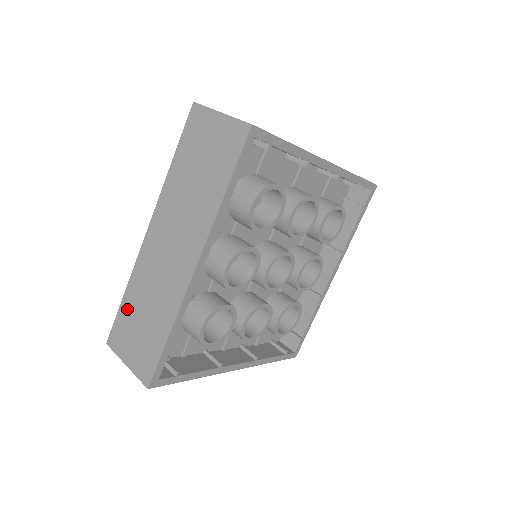
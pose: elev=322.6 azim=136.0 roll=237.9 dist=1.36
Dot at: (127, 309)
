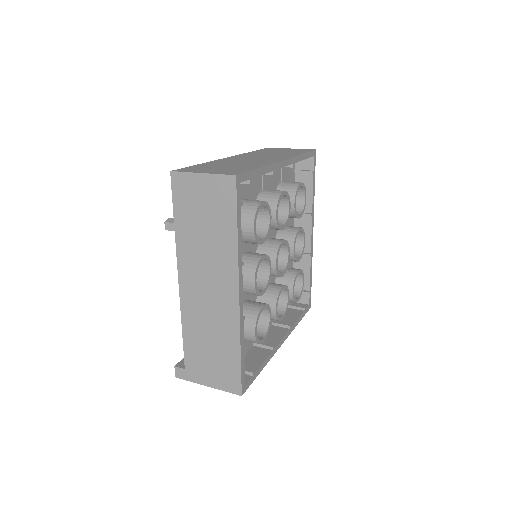
Dot at: (204, 165)
